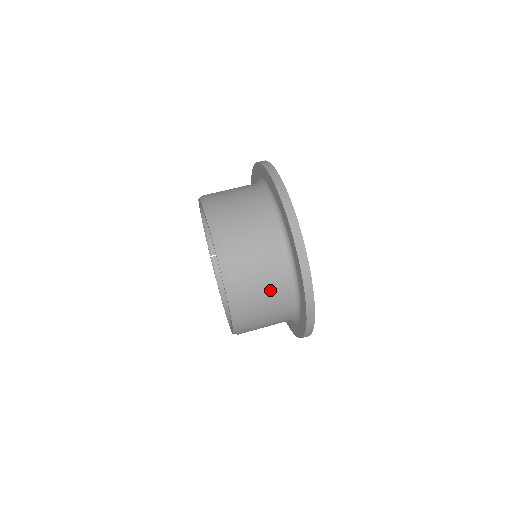
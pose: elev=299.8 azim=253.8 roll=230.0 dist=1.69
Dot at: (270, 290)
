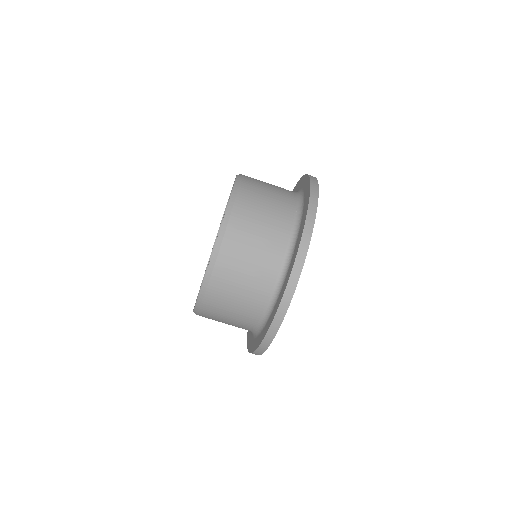
Dot at: (232, 324)
